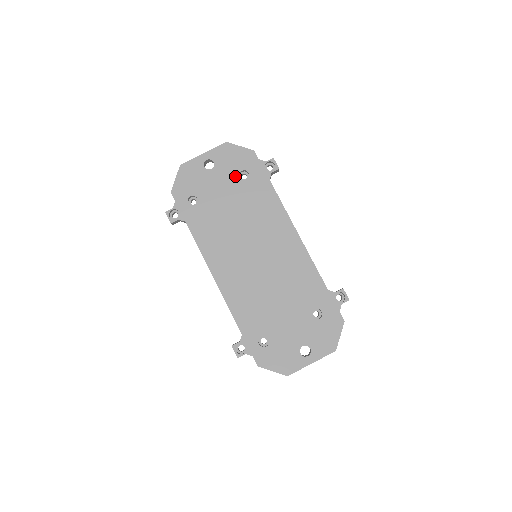
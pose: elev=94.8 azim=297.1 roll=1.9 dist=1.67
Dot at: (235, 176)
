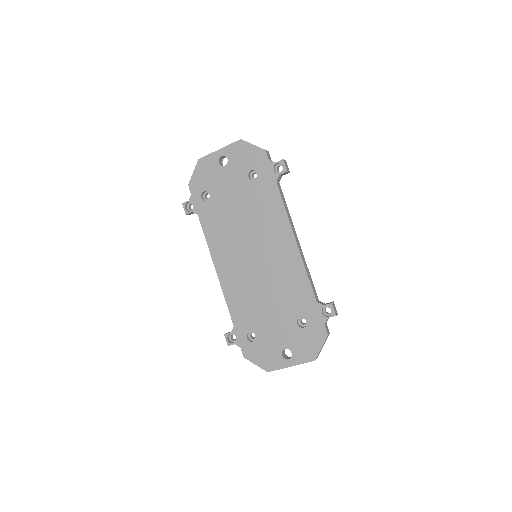
Dot at: (245, 175)
